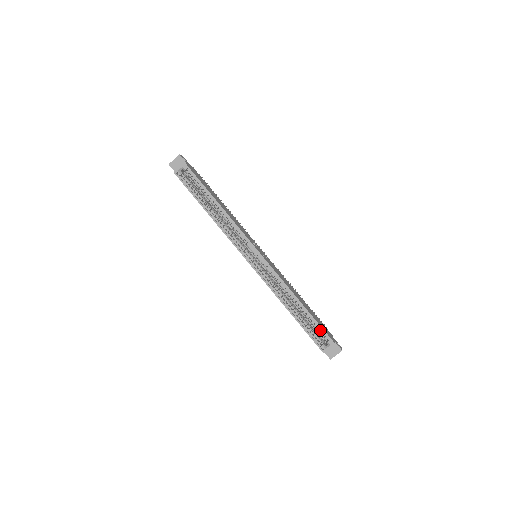
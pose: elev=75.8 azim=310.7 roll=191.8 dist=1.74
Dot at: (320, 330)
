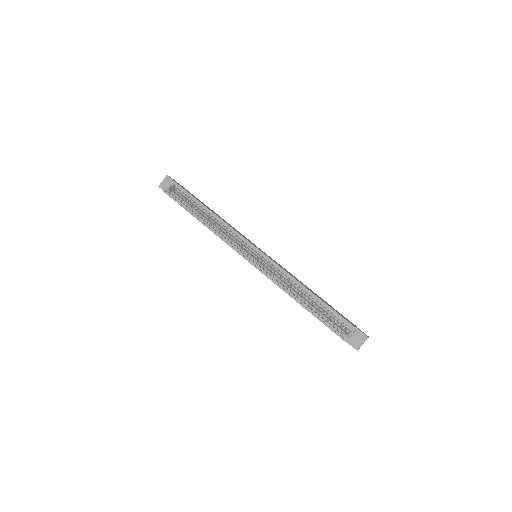
Dot at: (337, 317)
